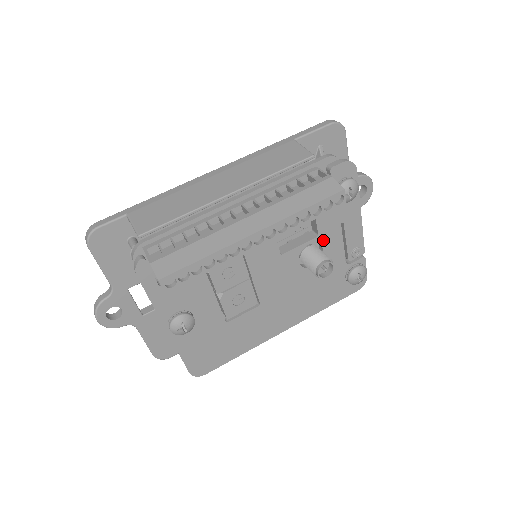
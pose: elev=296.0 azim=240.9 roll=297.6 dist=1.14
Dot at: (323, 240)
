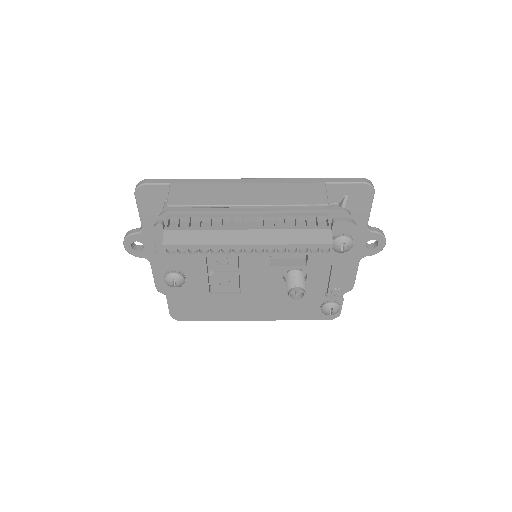
Dot at: (310, 270)
